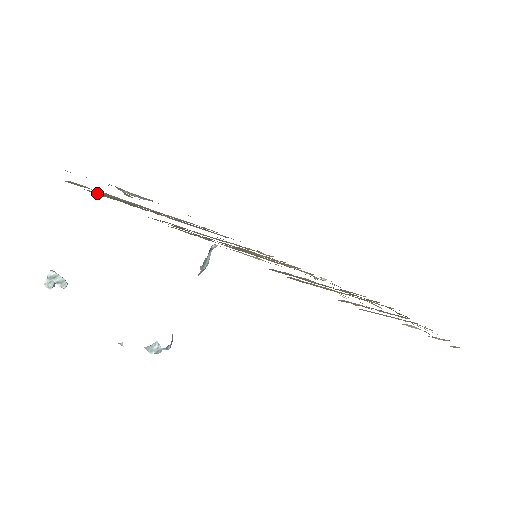
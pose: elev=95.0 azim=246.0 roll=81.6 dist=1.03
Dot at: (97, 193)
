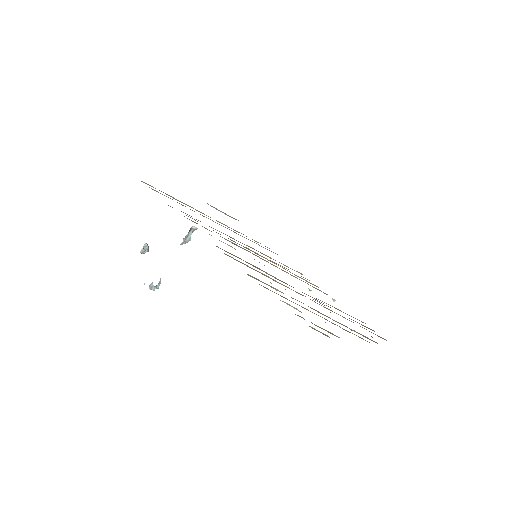
Dot at: (156, 191)
